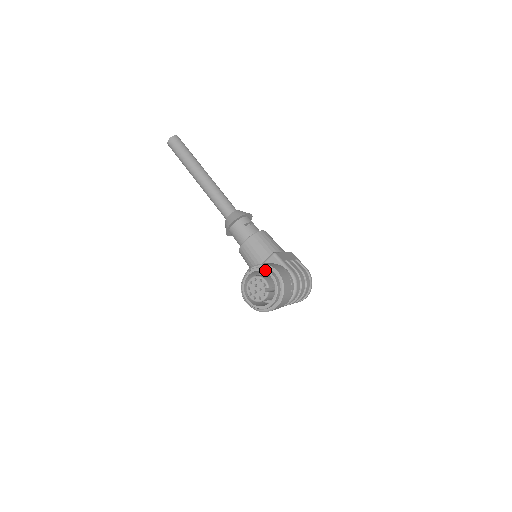
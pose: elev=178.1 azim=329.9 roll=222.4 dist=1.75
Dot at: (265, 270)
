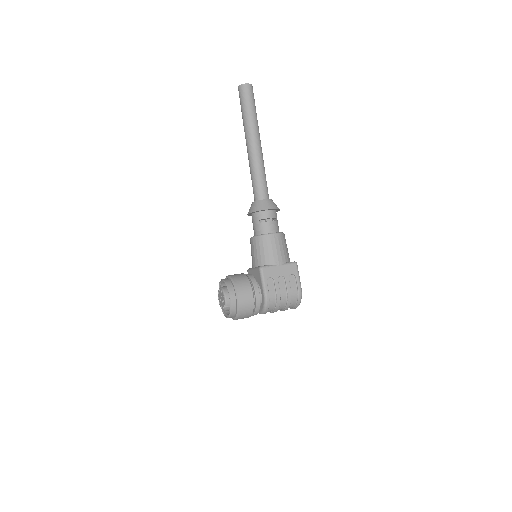
Dot at: (229, 289)
